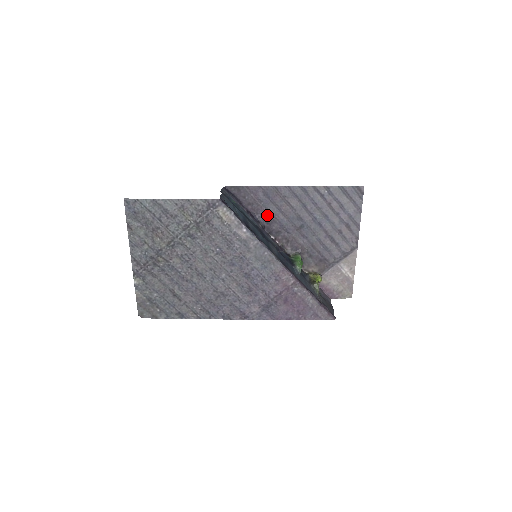
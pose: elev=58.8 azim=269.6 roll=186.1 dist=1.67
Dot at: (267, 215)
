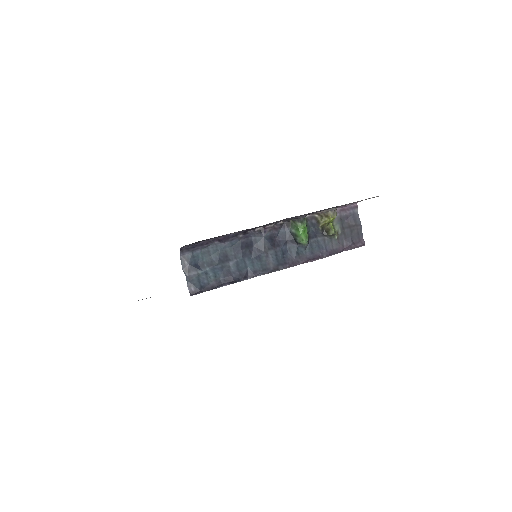
Dot at: occluded
